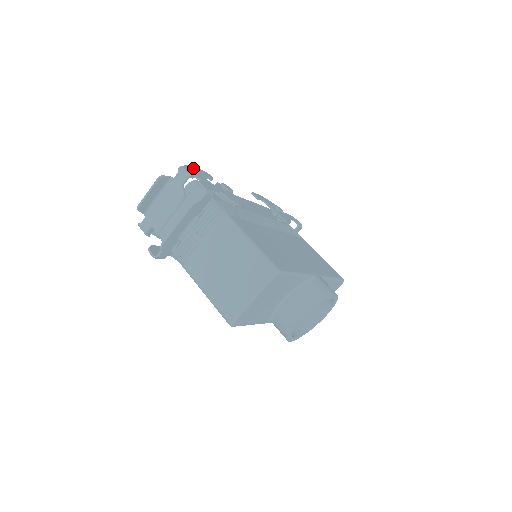
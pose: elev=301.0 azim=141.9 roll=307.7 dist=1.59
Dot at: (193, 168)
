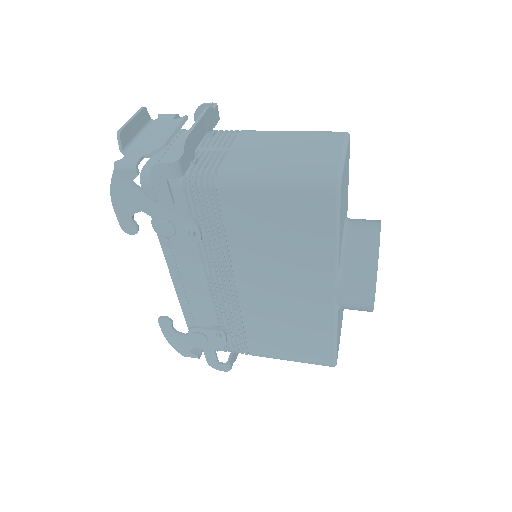
Dot at: occluded
